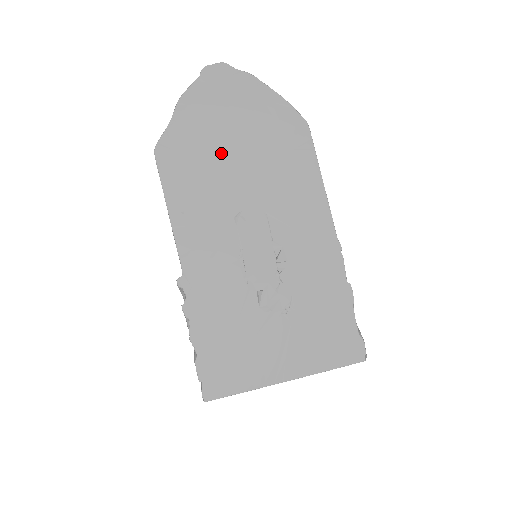
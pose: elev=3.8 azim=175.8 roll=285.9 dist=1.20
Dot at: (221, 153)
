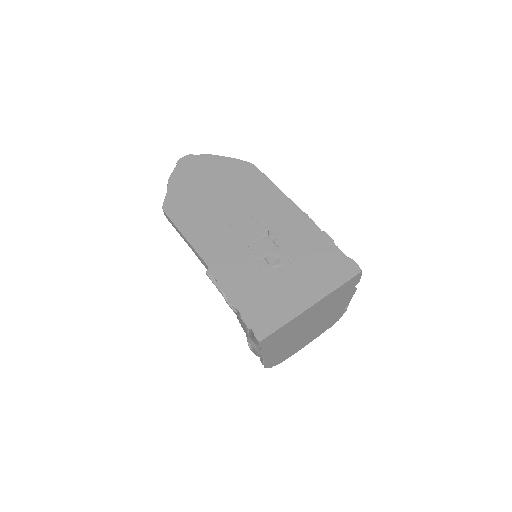
Dot at: (206, 195)
